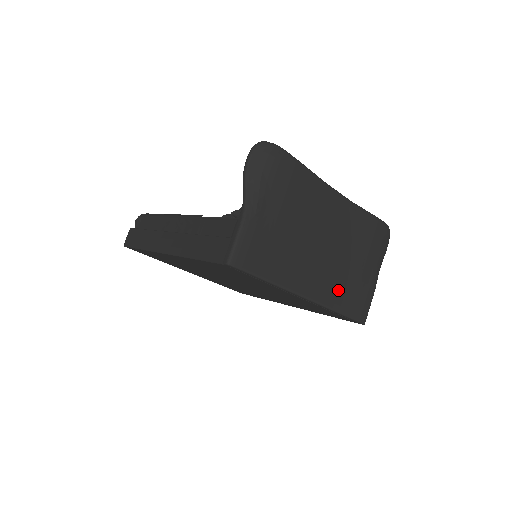
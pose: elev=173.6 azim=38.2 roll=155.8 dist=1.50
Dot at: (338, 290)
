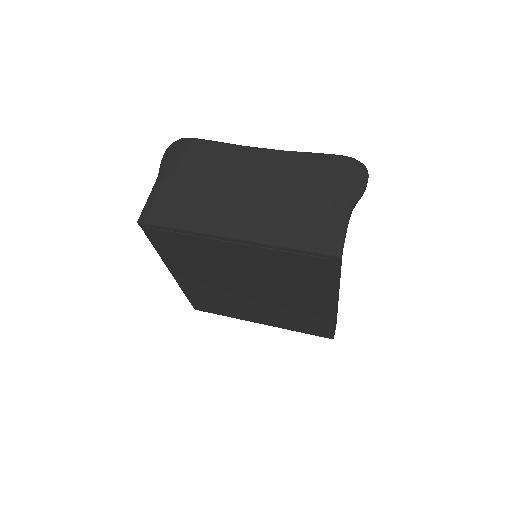
Dot at: (279, 225)
